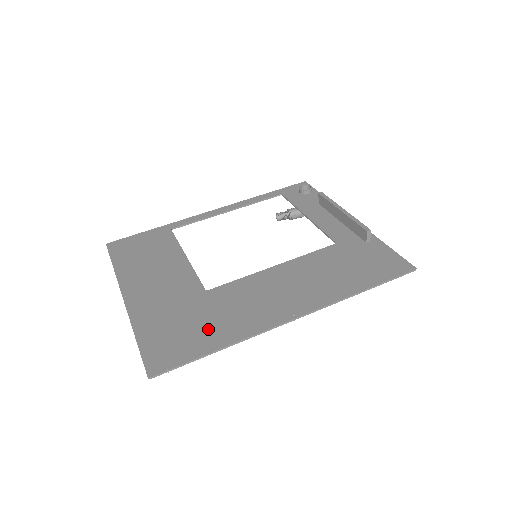
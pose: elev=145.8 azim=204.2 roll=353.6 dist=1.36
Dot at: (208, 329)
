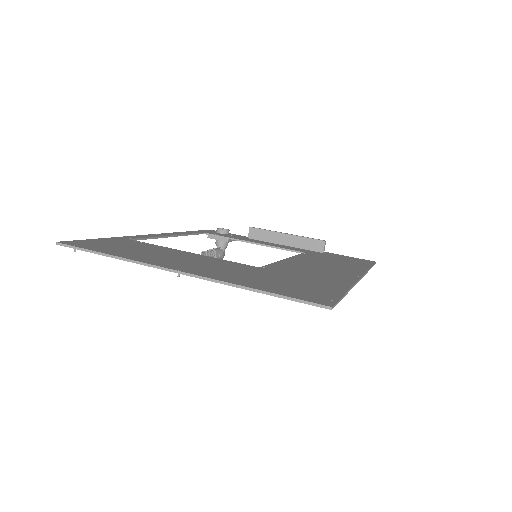
Dot at: (313, 283)
